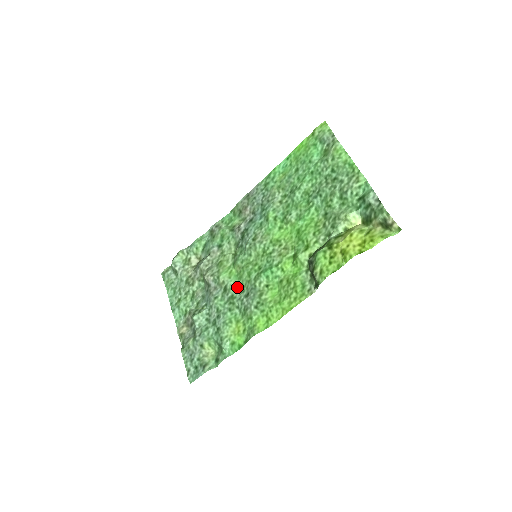
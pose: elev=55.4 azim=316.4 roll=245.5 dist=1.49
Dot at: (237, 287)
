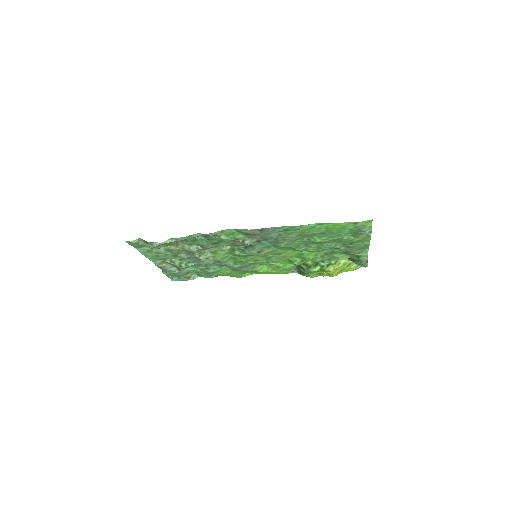
Dot at: (230, 262)
